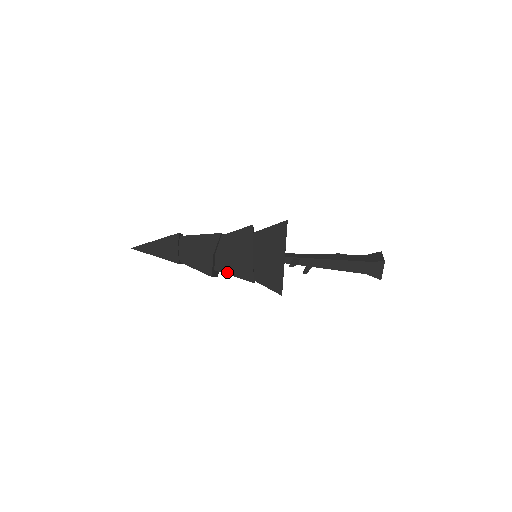
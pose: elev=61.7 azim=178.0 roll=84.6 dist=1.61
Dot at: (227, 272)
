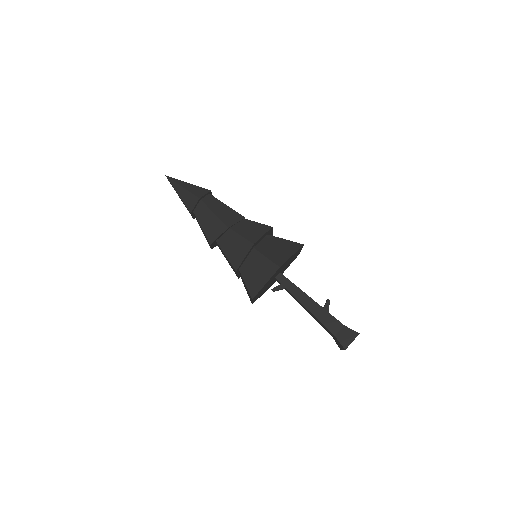
Dot at: occluded
